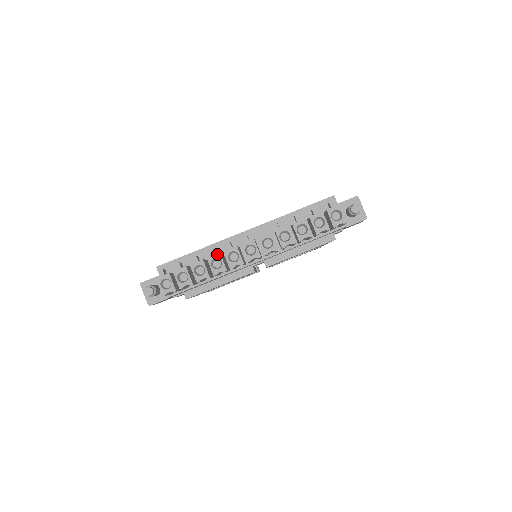
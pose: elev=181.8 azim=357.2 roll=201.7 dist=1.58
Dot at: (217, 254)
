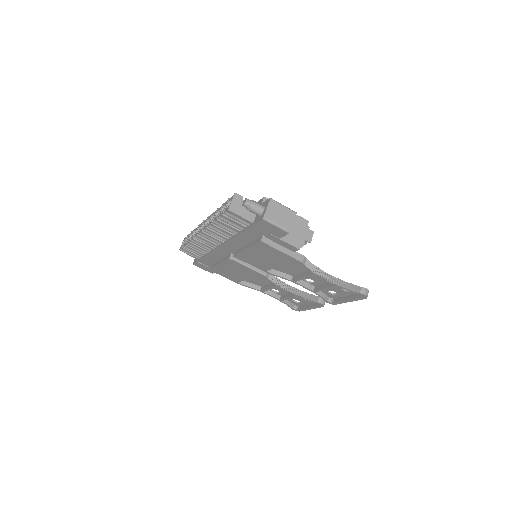
Dot at: (197, 227)
